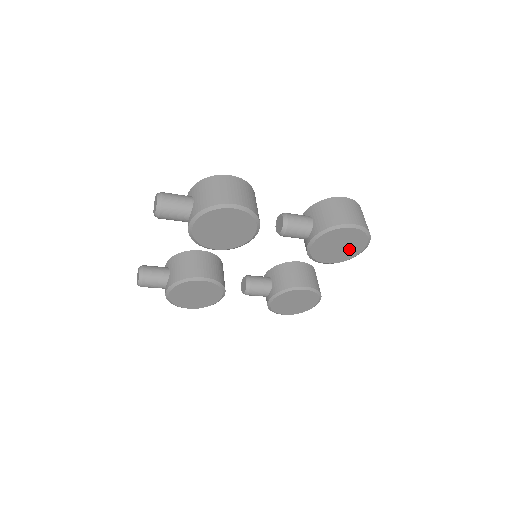
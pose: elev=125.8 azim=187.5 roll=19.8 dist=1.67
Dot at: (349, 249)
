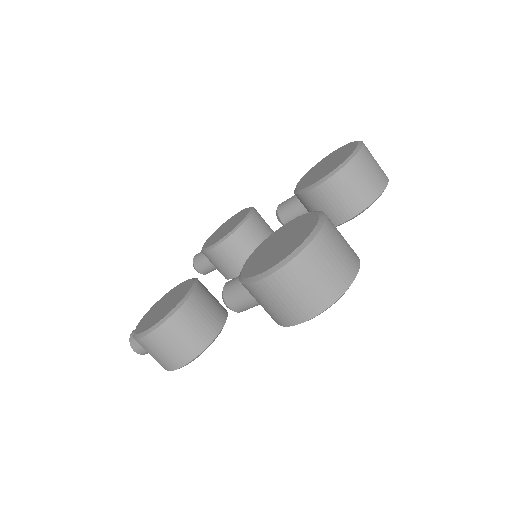
Dot at: occluded
